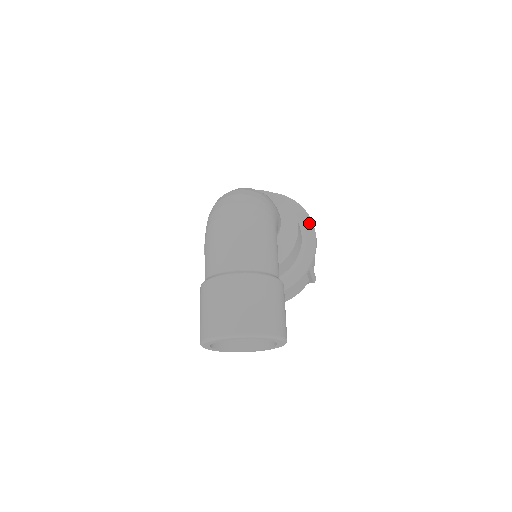
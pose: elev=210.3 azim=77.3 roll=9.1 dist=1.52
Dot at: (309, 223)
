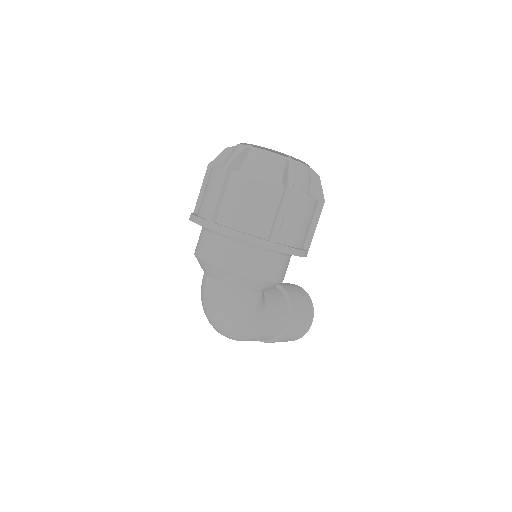
Dot at: (282, 252)
